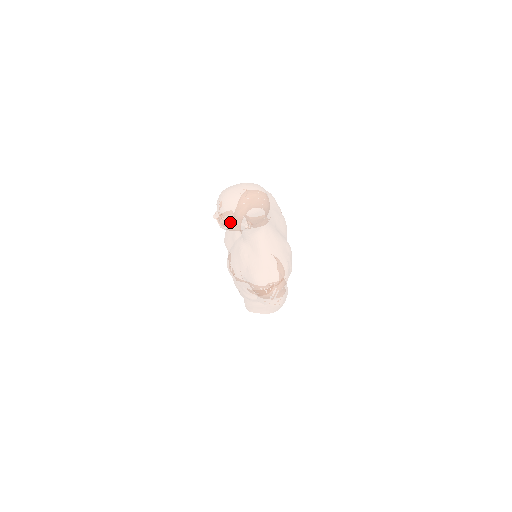
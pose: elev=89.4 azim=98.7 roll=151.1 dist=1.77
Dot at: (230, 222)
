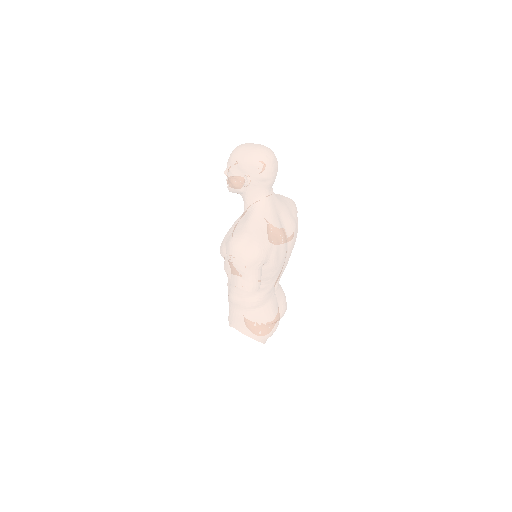
Dot at: (233, 172)
